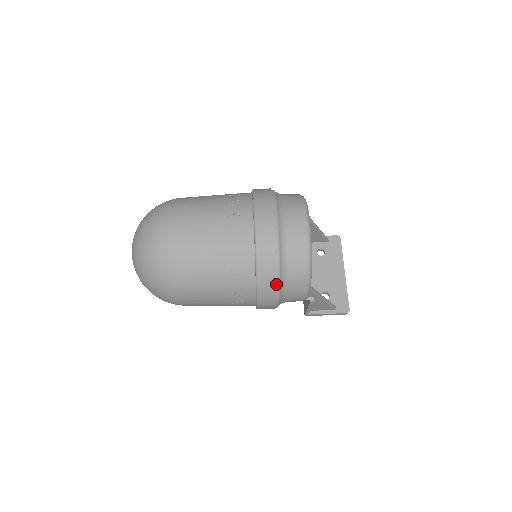
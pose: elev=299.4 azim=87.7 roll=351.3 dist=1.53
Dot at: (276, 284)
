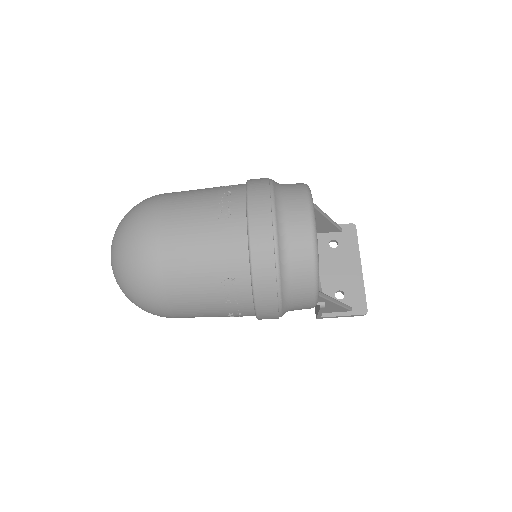
Dot at: (276, 295)
